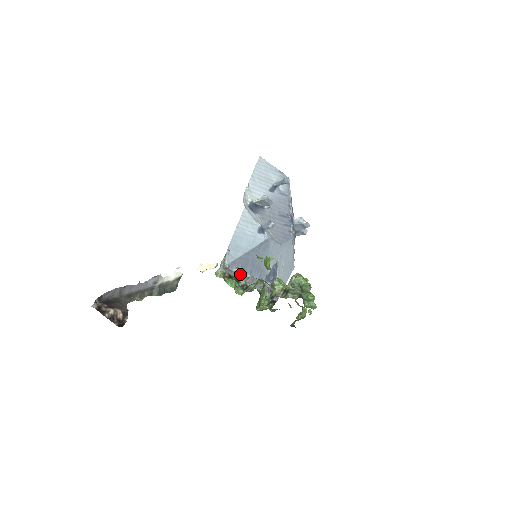
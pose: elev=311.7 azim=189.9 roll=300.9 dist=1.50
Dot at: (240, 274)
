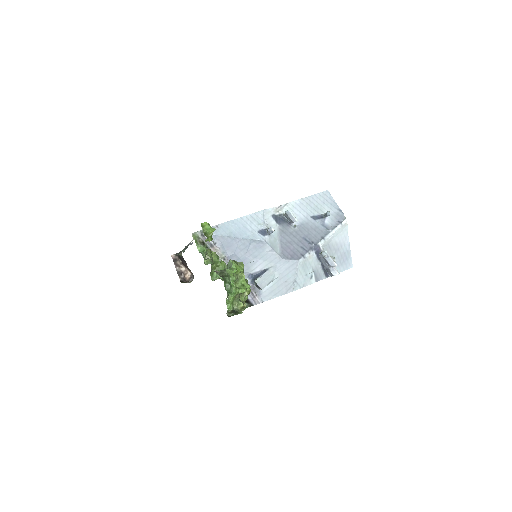
Dot at: (217, 250)
